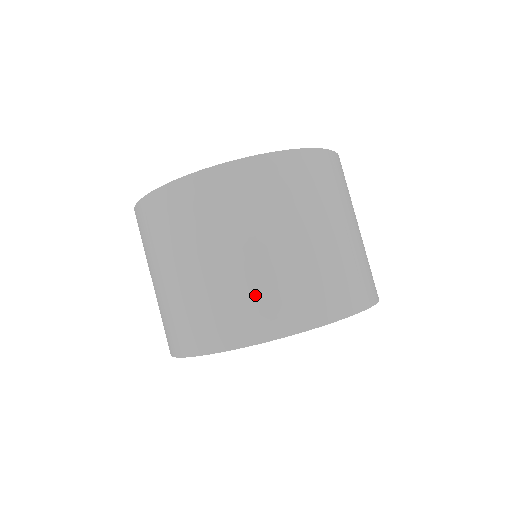
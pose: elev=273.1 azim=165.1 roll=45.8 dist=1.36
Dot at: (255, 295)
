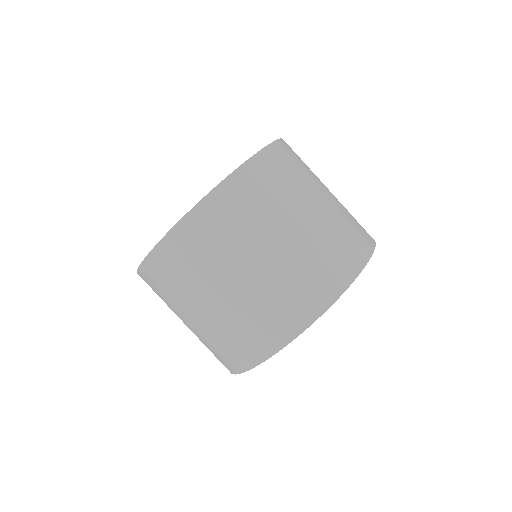
Dot at: (302, 275)
